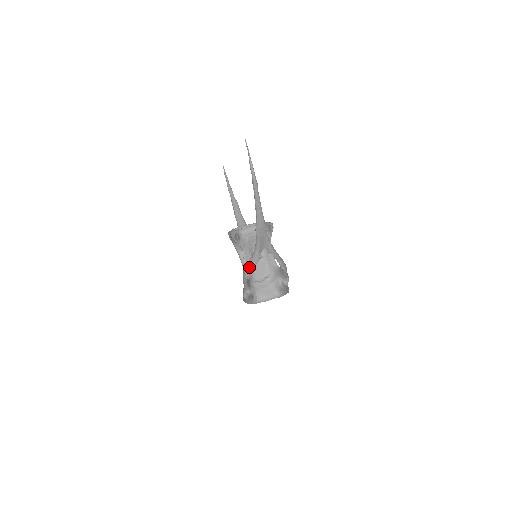
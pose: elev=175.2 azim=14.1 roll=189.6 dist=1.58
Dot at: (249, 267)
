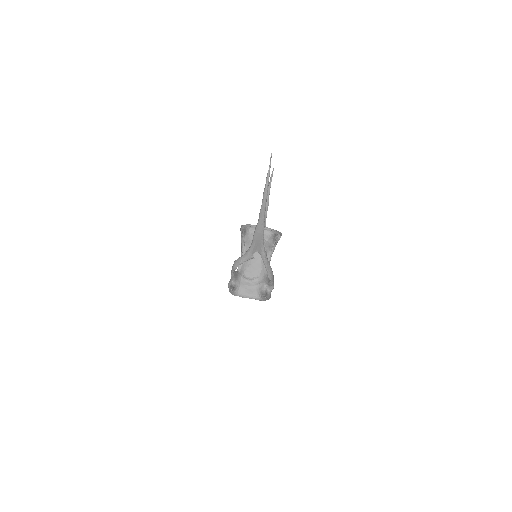
Dot at: (239, 261)
